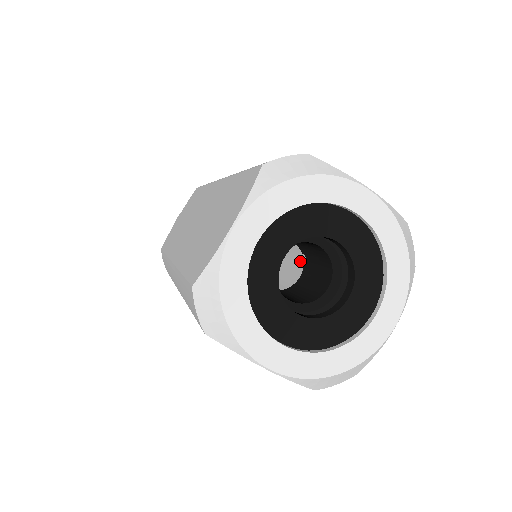
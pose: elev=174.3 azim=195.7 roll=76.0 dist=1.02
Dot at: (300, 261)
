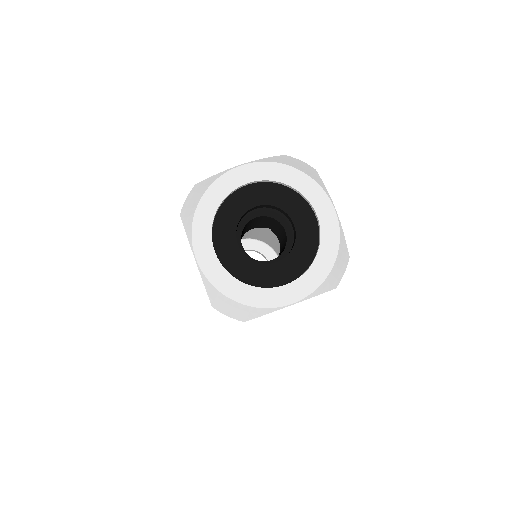
Dot at: occluded
